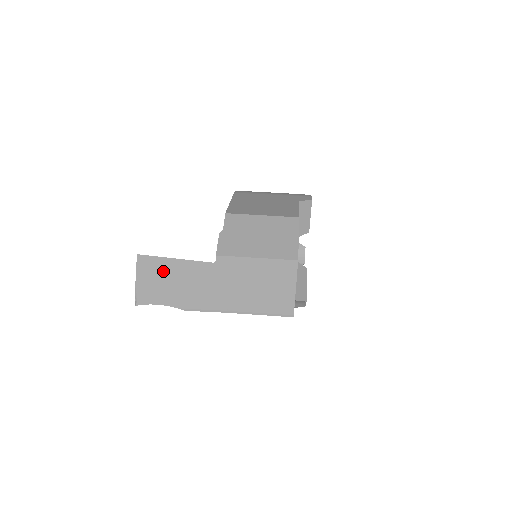
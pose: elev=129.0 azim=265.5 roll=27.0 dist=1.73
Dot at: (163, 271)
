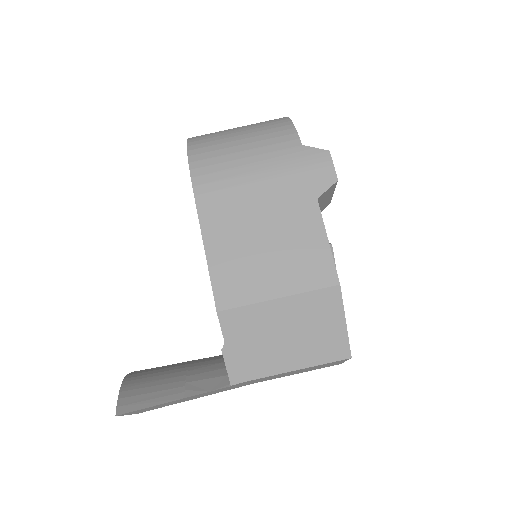
Dot at: (160, 405)
